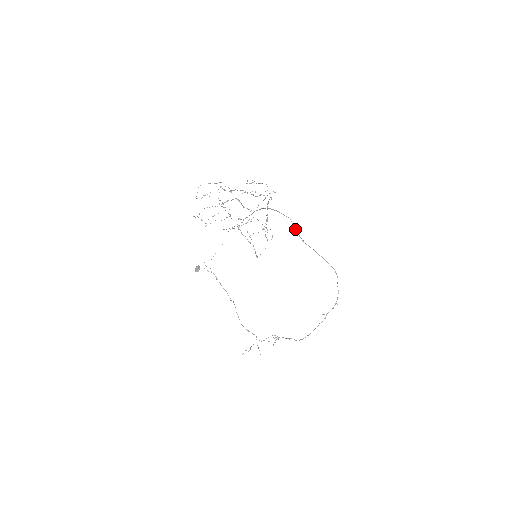
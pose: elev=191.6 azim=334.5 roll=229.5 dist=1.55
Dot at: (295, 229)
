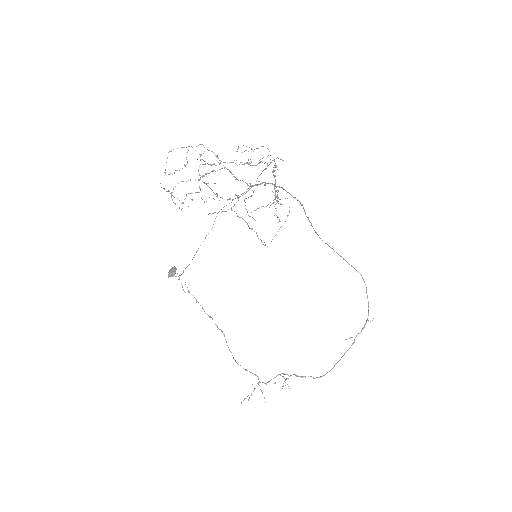
Dot at: (307, 217)
